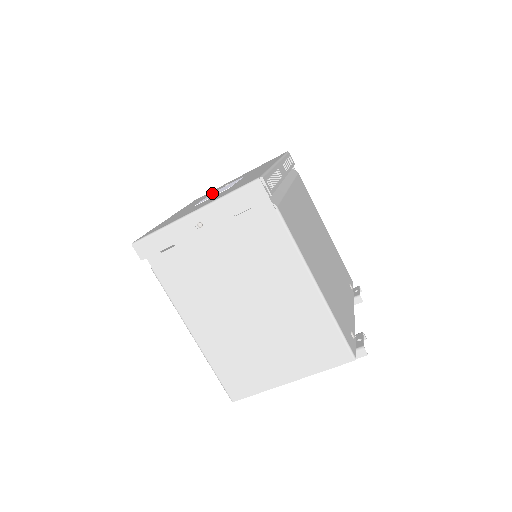
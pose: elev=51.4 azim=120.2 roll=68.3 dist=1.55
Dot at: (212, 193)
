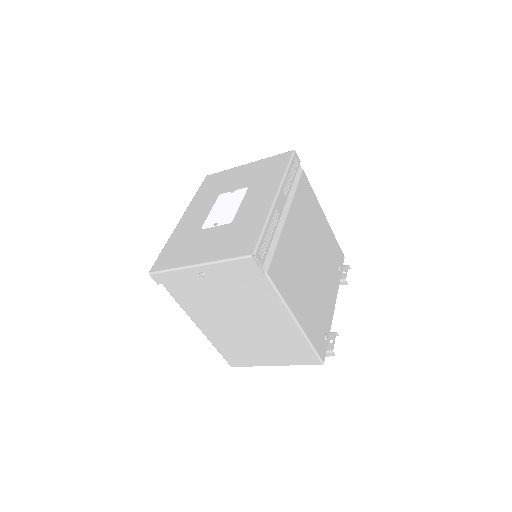
Dot at: (219, 199)
